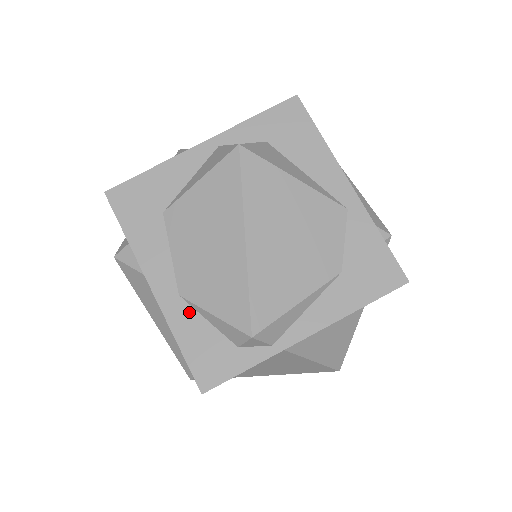
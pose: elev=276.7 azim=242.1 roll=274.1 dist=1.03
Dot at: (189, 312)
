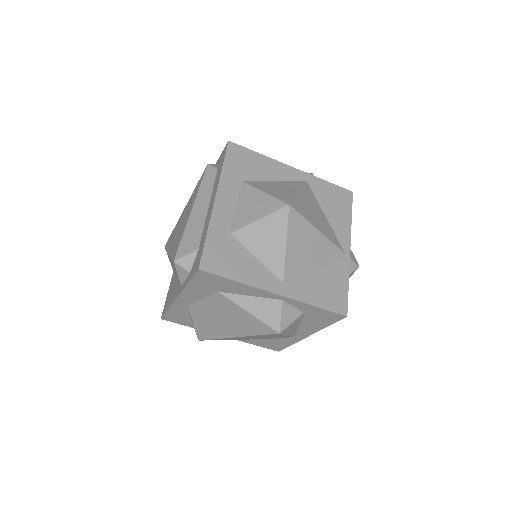
Dot at: (185, 310)
